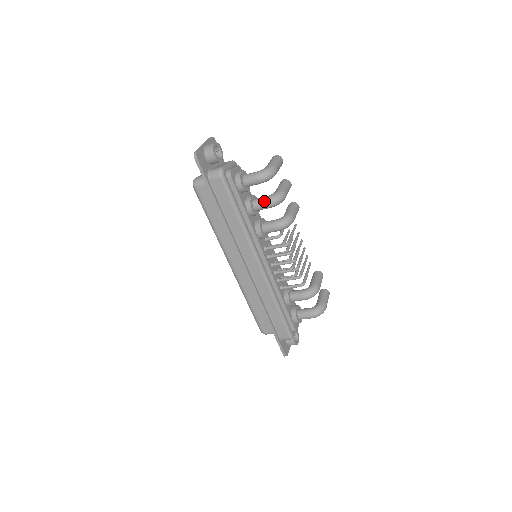
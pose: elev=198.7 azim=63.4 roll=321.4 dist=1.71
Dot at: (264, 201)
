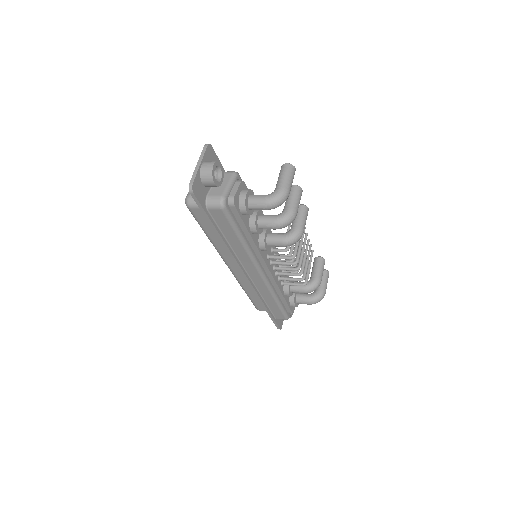
Dot at: (272, 224)
